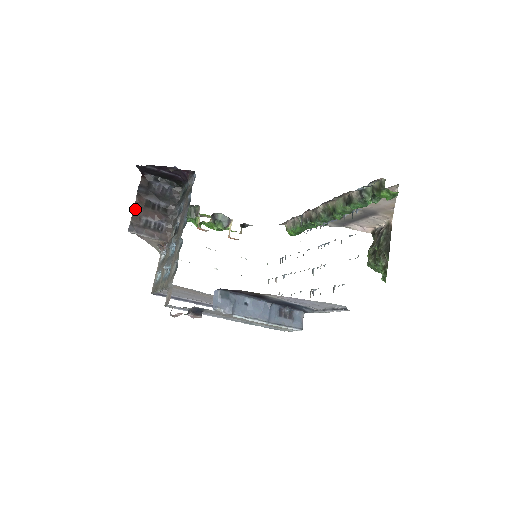
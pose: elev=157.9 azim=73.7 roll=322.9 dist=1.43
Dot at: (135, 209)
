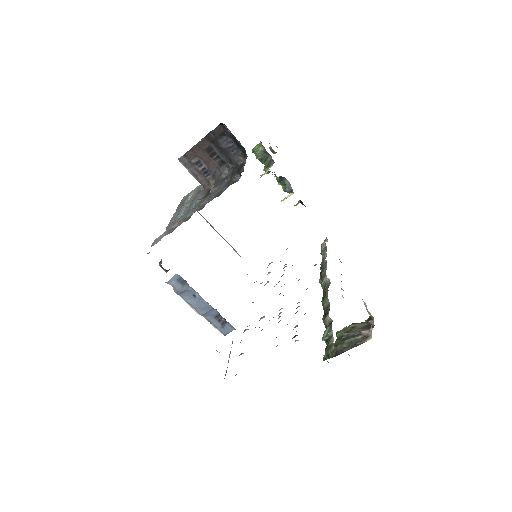
Dot at: (195, 147)
